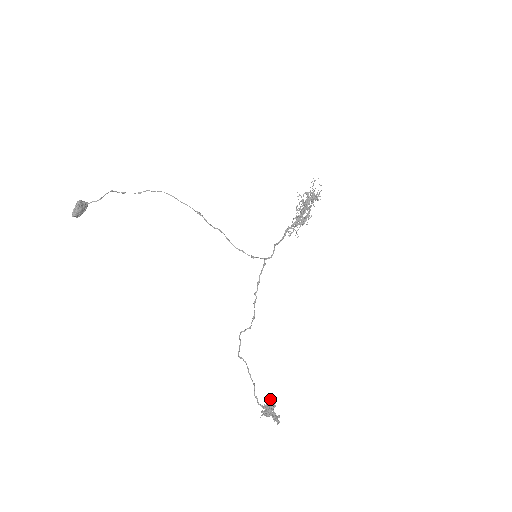
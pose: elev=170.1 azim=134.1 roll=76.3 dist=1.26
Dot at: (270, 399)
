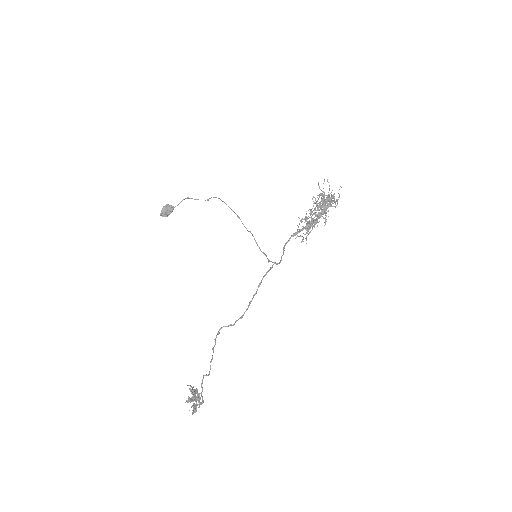
Dot at: (196, 388)
